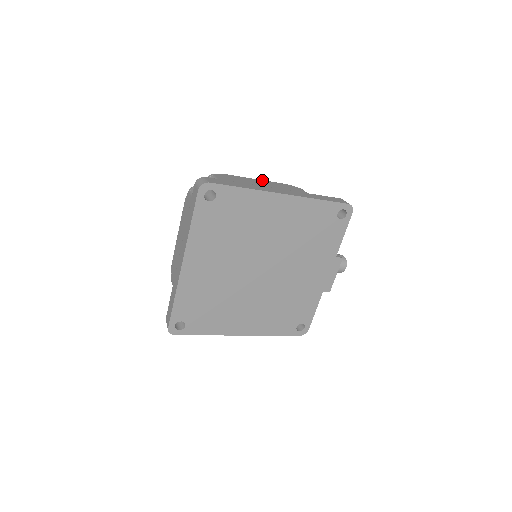
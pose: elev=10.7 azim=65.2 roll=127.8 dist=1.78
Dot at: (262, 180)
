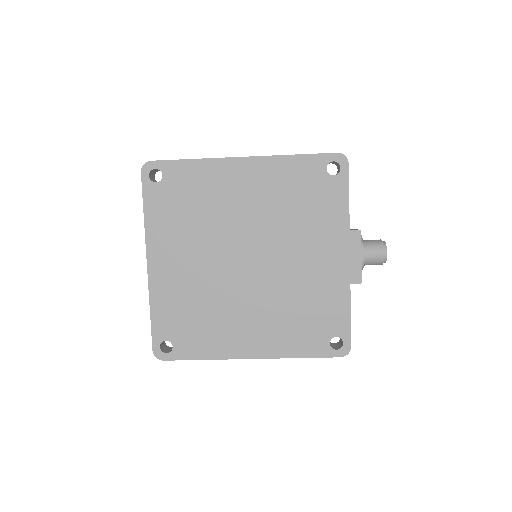
Dot at: occluded
